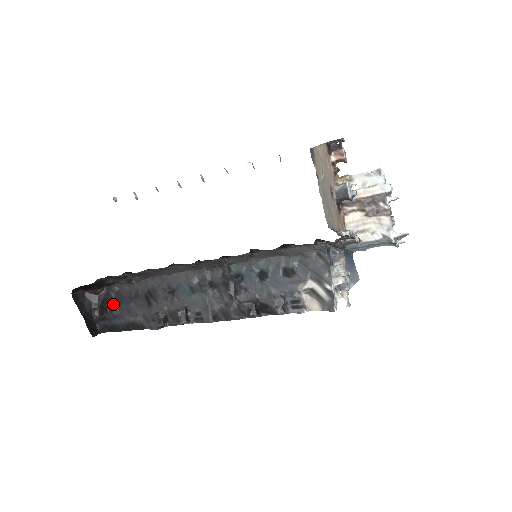
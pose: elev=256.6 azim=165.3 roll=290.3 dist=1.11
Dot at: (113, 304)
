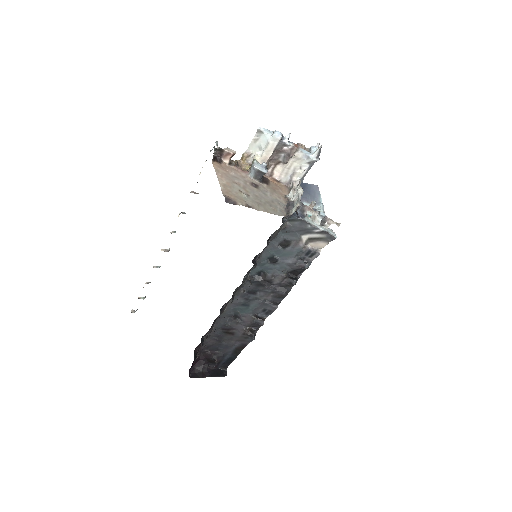
Dot at: (214, 354)
